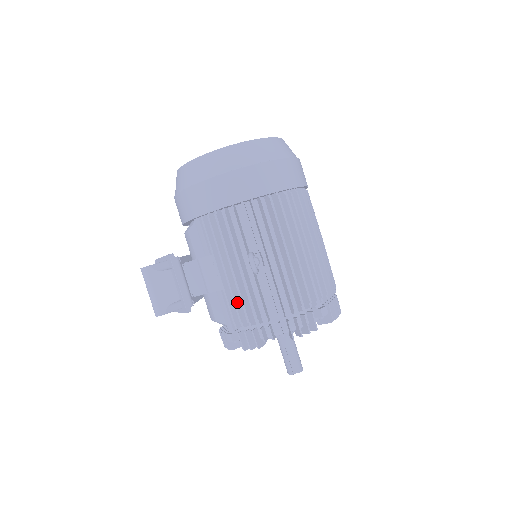
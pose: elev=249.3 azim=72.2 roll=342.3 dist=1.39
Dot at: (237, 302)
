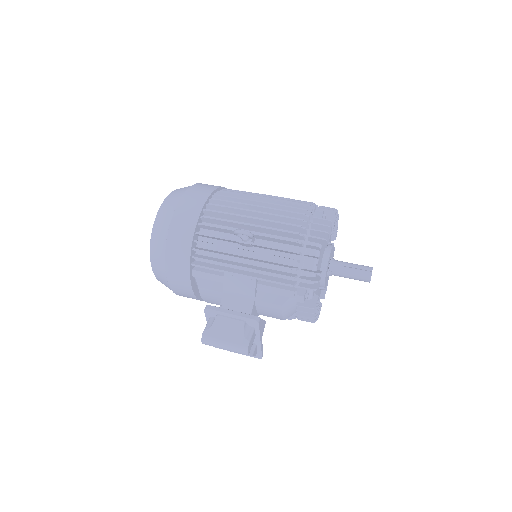
Dot at: (271, 272)
